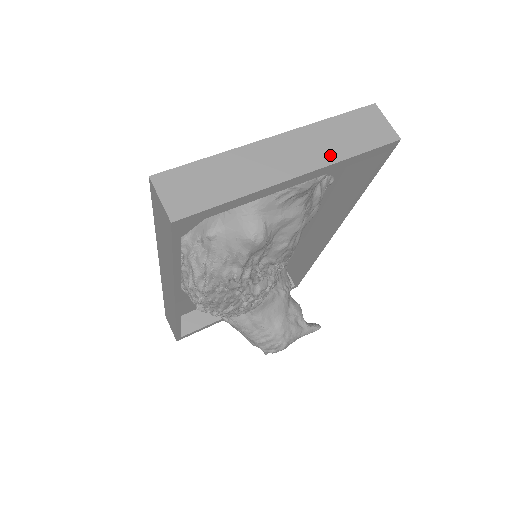
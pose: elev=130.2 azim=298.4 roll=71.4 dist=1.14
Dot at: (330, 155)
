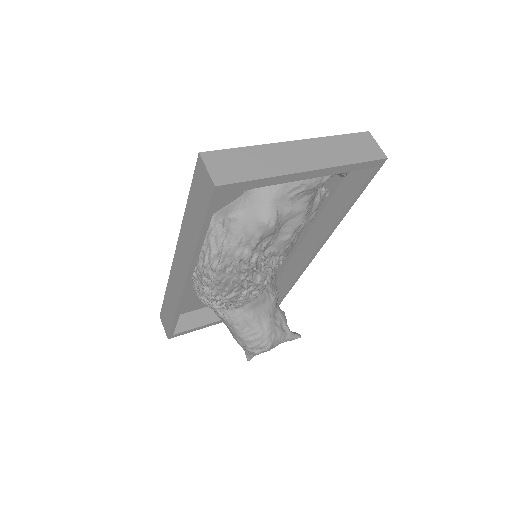
Dot at: (335, 160)
